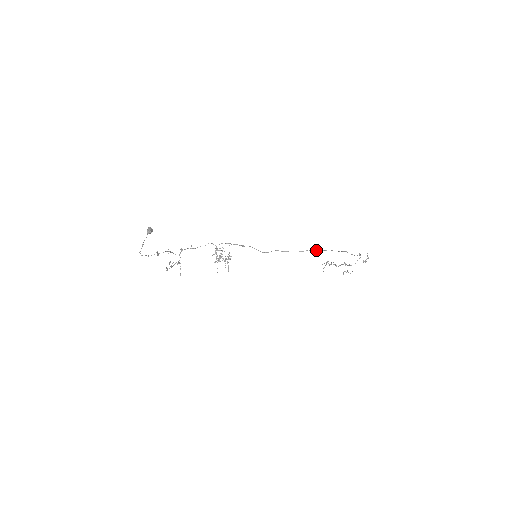
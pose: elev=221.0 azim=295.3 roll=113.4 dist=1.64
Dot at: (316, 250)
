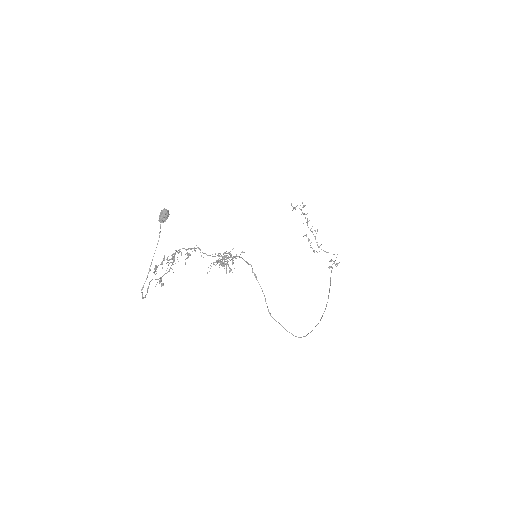
Dot at: occluded
